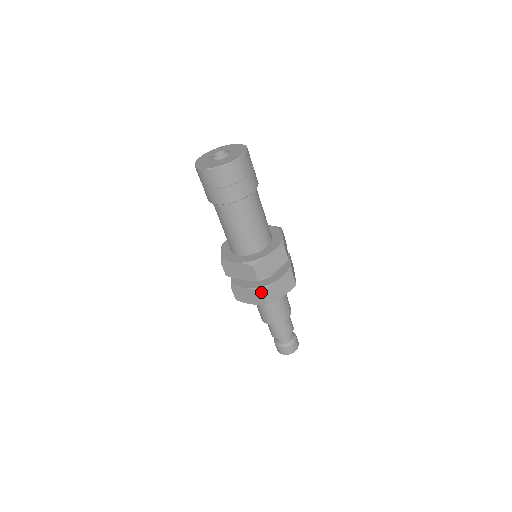
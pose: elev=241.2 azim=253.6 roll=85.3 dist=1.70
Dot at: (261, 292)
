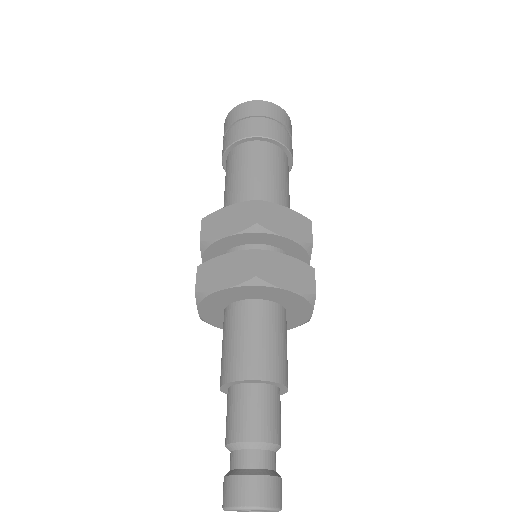
Dot at: (254, 250)
